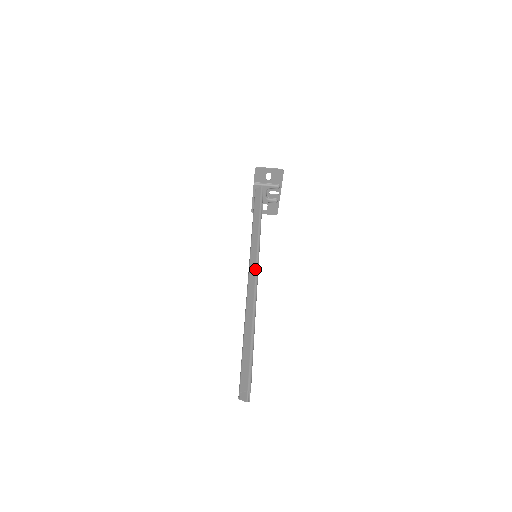
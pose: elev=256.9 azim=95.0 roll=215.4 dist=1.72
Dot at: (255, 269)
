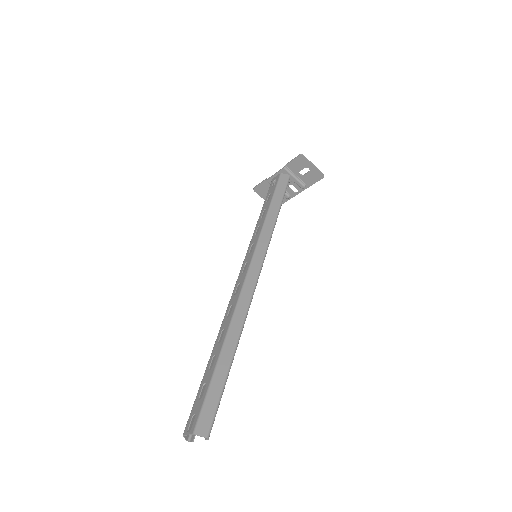
Dot at: (256, 276)
